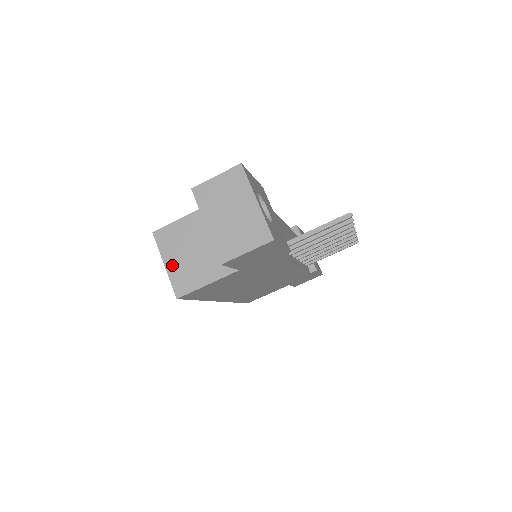
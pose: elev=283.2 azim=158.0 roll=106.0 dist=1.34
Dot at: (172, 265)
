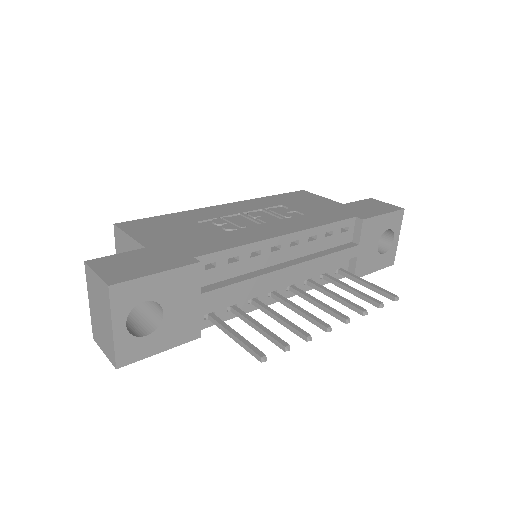
Dot at: occluded
